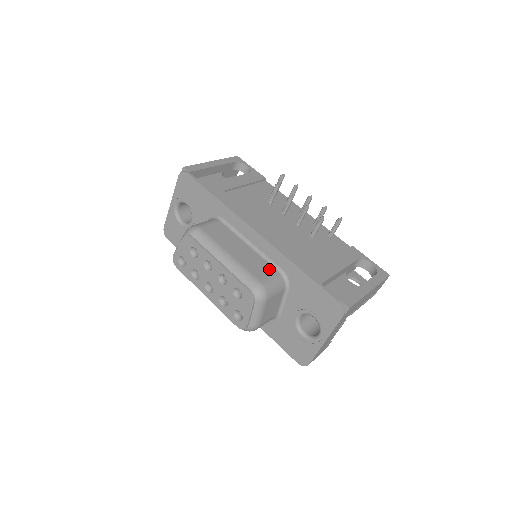
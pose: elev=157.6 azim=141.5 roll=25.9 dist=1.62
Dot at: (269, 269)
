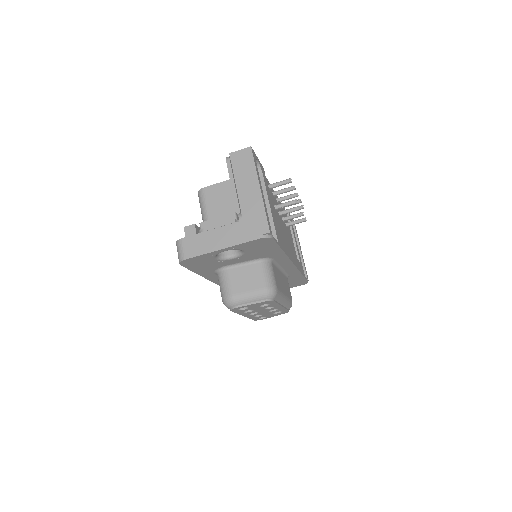
Dot at: (287, 282)
